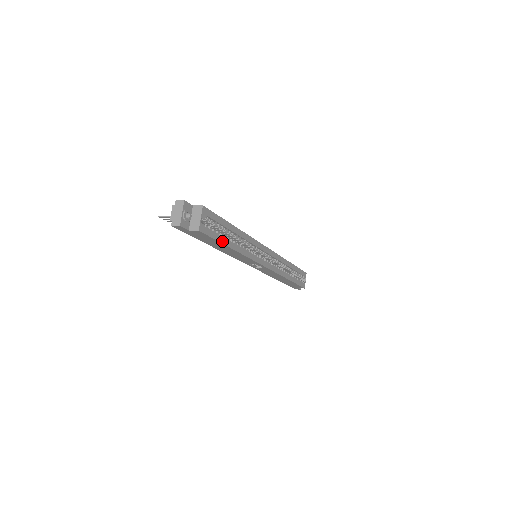
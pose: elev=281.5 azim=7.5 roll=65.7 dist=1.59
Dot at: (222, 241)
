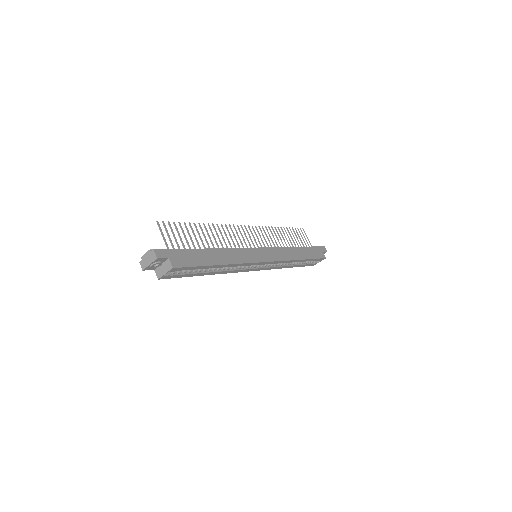
Dot at: (192, 275)
